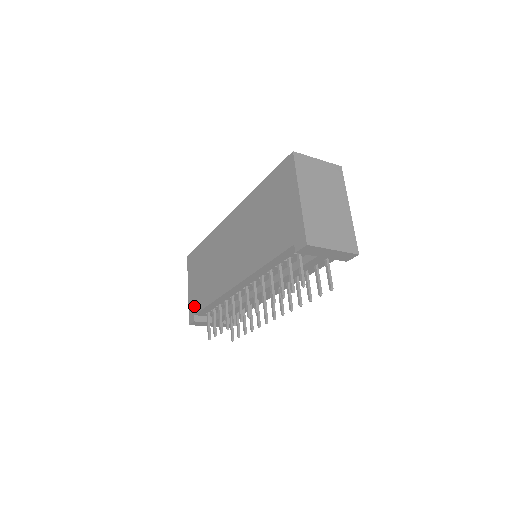
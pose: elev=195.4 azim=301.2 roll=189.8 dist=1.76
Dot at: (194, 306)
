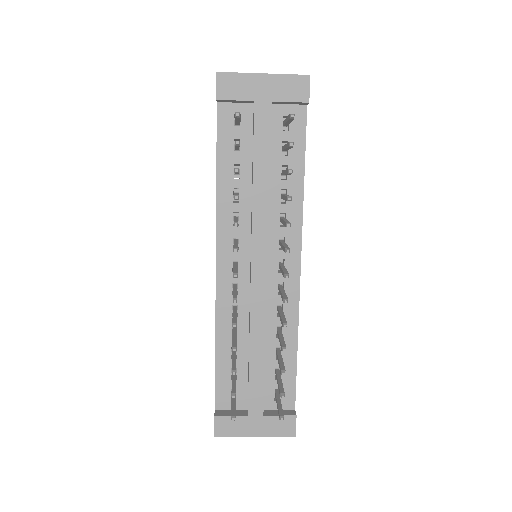
Dot at: occluded
